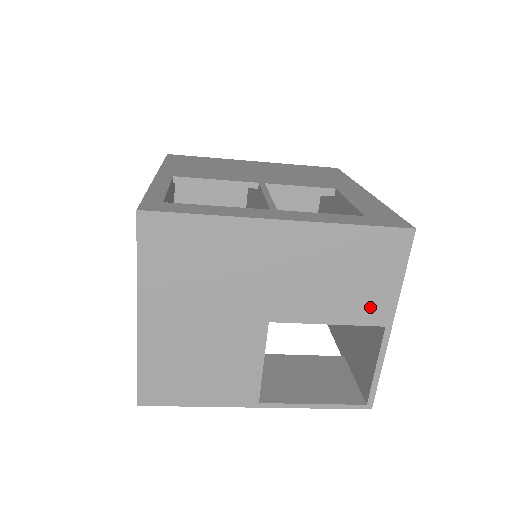
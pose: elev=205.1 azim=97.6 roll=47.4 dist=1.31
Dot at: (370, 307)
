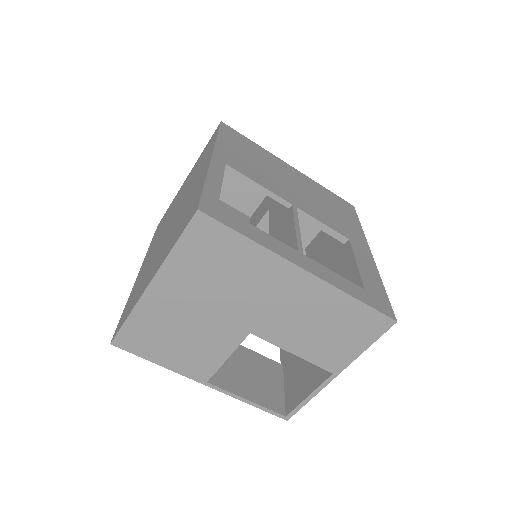
Dot at: (331, 356)
